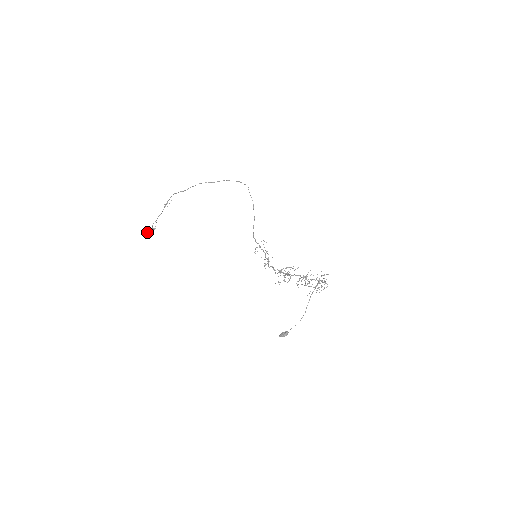
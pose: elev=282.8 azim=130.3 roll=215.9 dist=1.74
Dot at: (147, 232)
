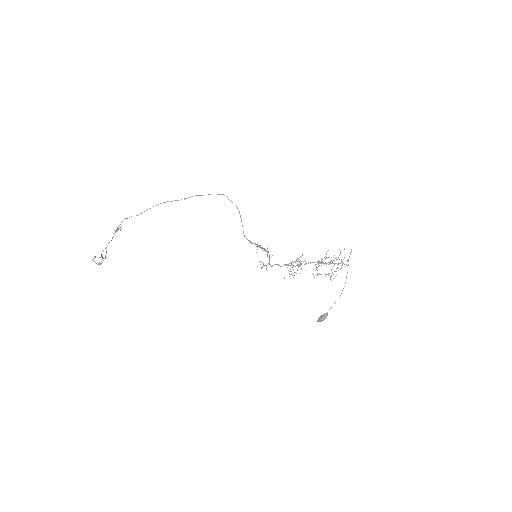
Dot at: occluded
